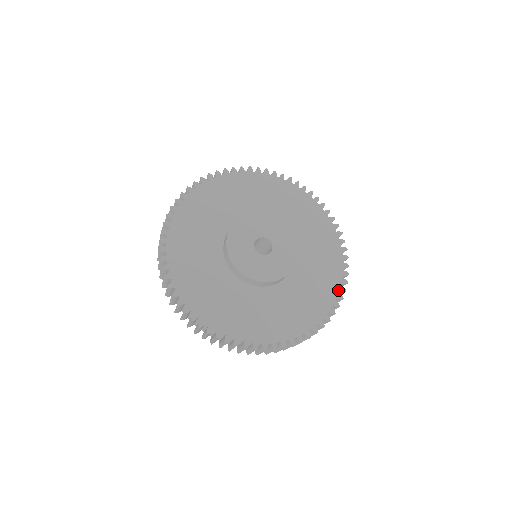
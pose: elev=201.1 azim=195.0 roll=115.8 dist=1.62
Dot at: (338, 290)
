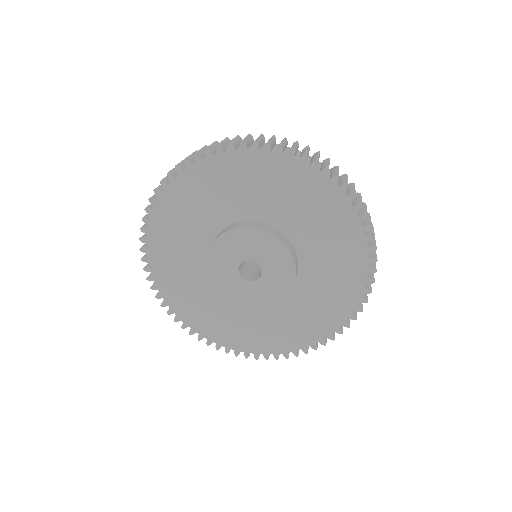
Dot at: (348, 204)
